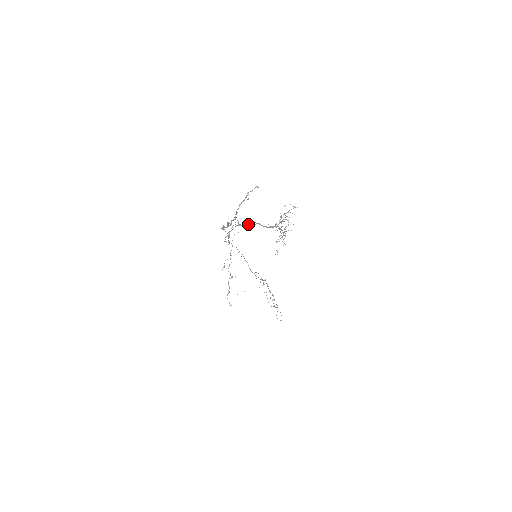
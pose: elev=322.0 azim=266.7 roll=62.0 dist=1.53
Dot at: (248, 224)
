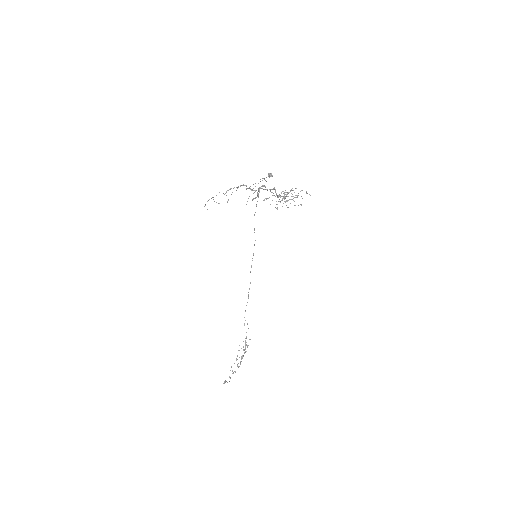
Dot at: (268, 175)
